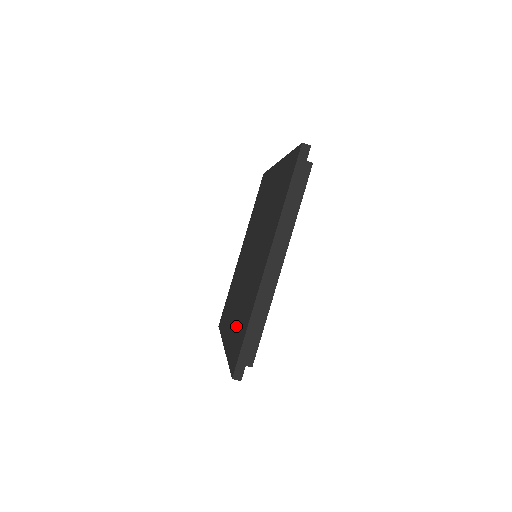
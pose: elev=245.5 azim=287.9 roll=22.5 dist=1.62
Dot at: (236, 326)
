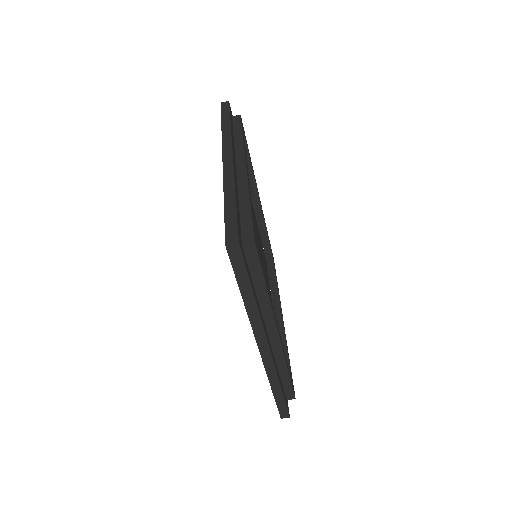
Dot at: occluded
